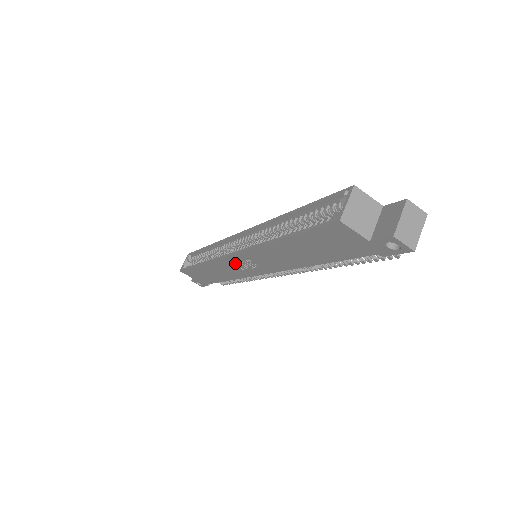
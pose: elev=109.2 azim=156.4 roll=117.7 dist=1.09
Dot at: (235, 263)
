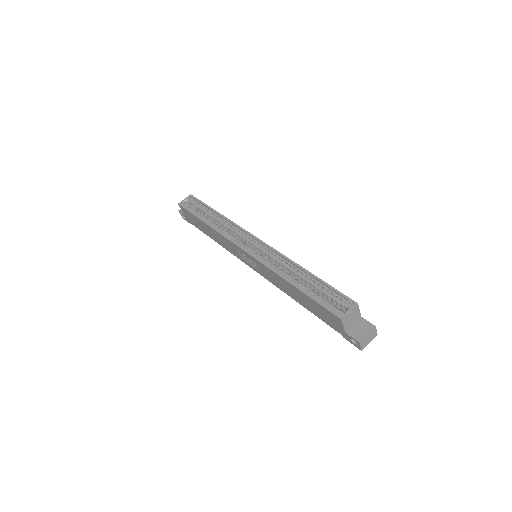
Dot at: (240, 251)
